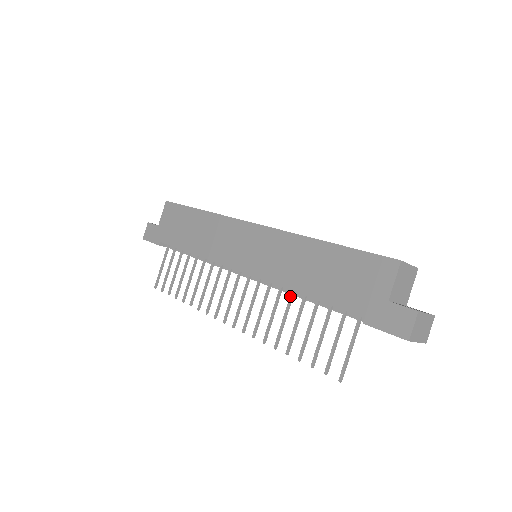
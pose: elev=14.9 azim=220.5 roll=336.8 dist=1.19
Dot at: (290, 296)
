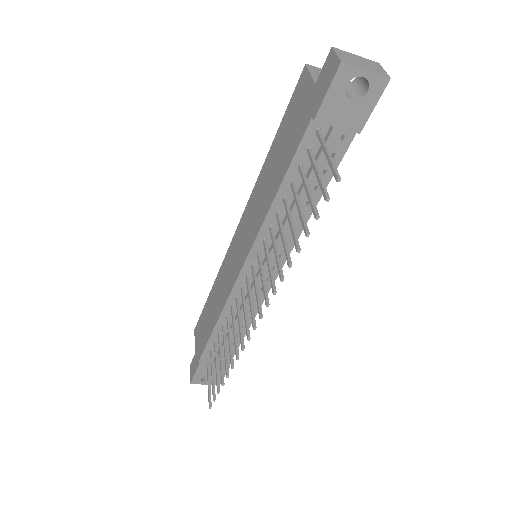
Dot at: (277, 219)
